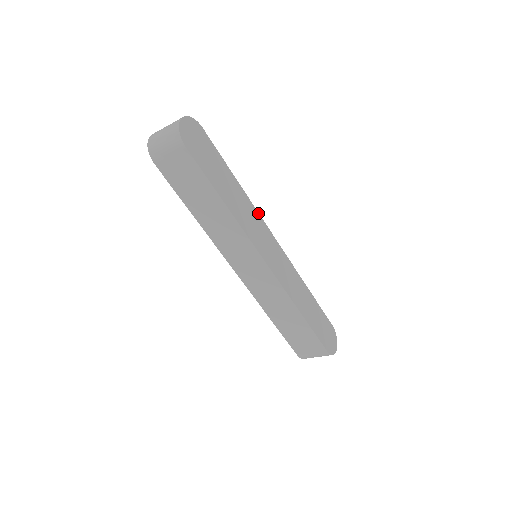
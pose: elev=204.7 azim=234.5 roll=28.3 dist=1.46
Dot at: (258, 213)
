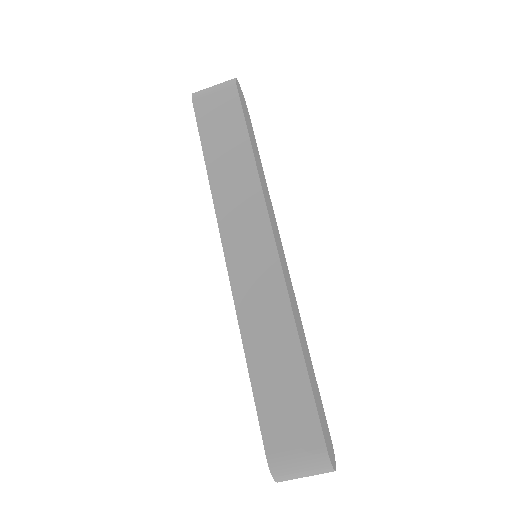
Dot at: (274, 214)
